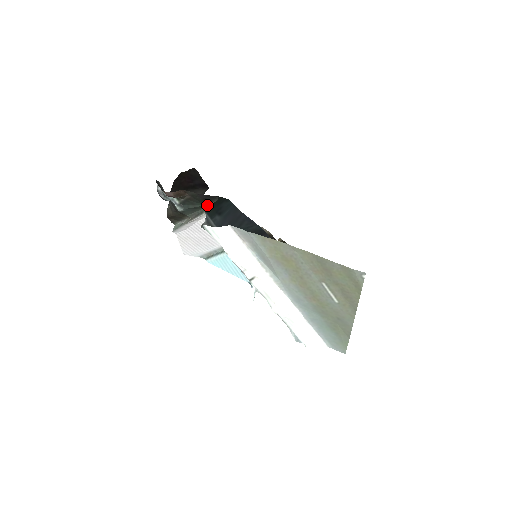
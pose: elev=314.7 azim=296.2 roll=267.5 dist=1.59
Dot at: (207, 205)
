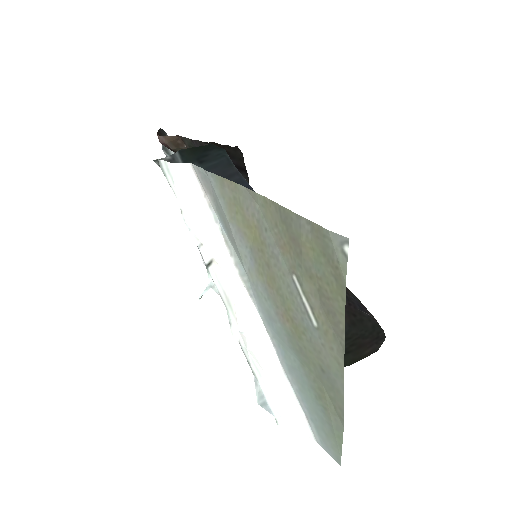
Dot at: occluded
